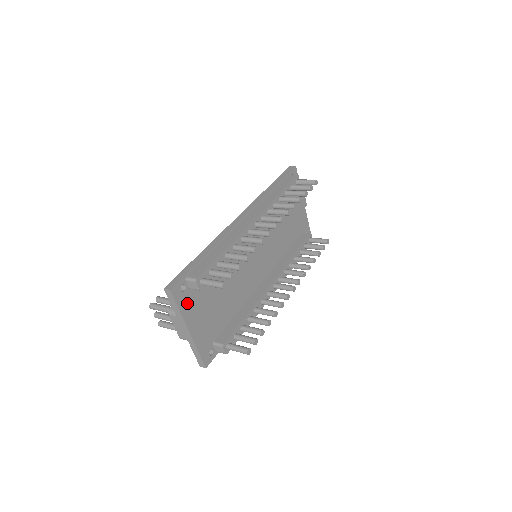
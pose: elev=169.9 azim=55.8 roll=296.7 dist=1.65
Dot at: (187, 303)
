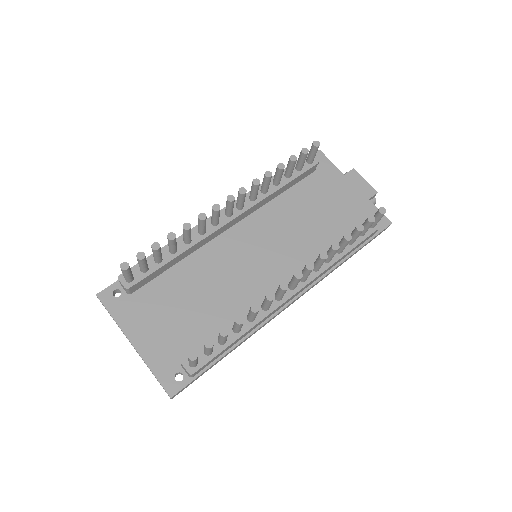
Dot at: (126, 310)
